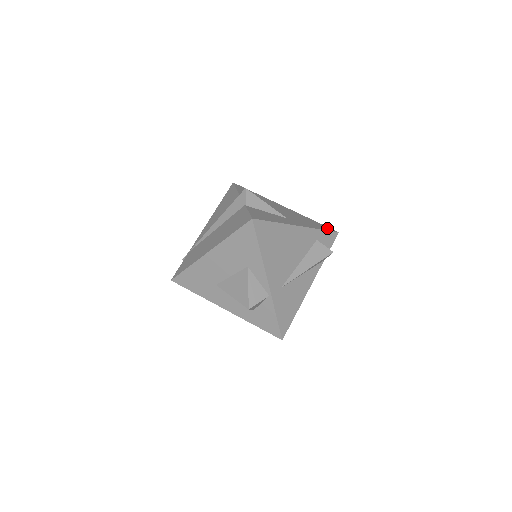
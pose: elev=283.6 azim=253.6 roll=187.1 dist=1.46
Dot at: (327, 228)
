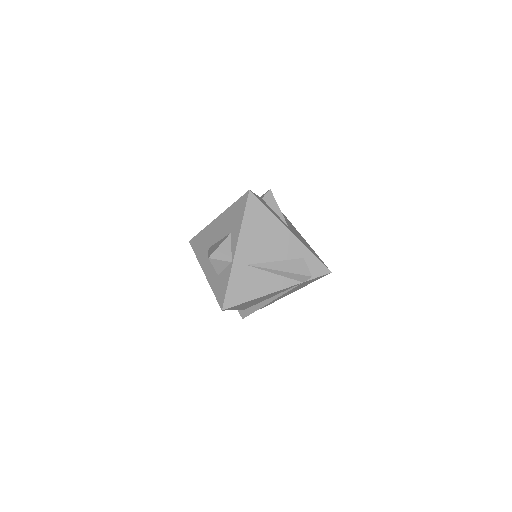
Dot at: occluded
